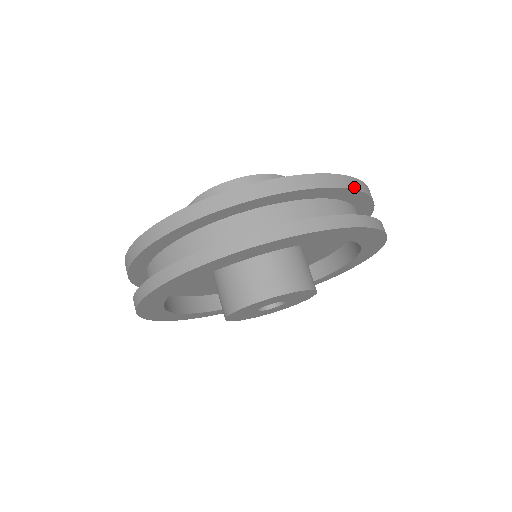
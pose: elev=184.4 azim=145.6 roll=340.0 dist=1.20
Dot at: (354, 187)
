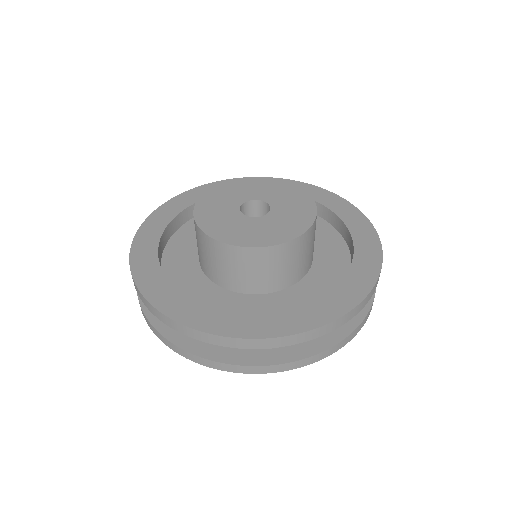
Dot at: (338, 326)
